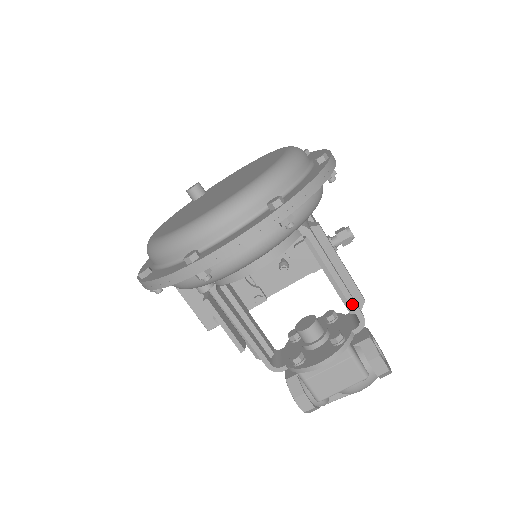
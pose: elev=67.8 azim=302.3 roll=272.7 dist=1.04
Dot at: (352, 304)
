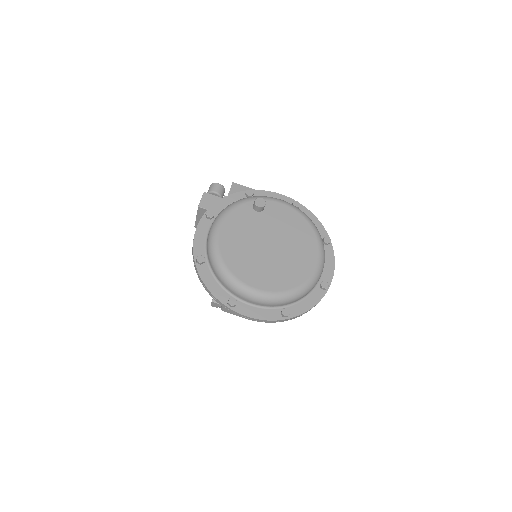
Dot at: occluded
